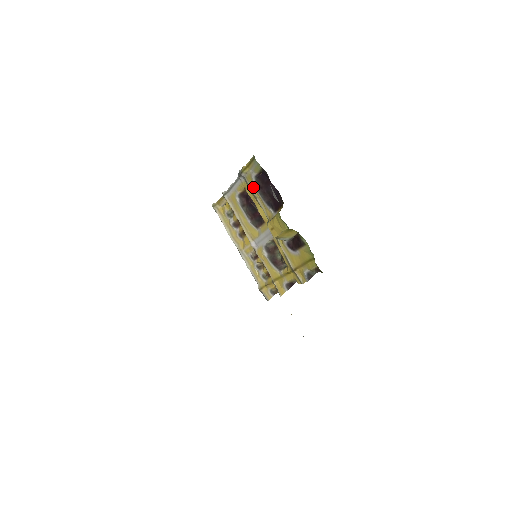
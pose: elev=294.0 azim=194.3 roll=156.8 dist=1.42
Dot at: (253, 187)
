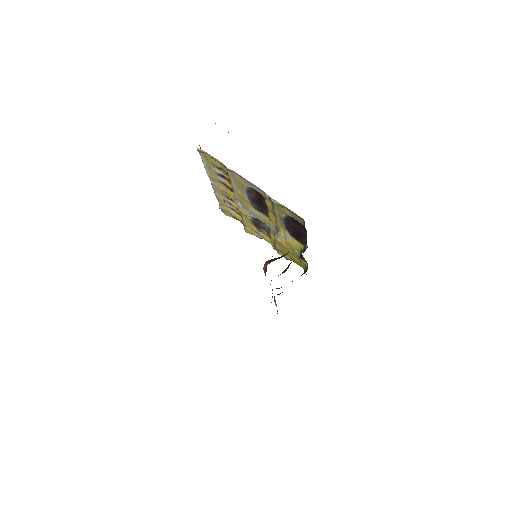
Dot at: (279, 213)
